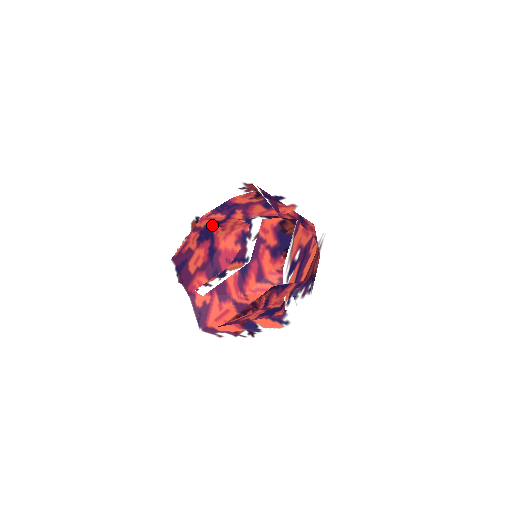
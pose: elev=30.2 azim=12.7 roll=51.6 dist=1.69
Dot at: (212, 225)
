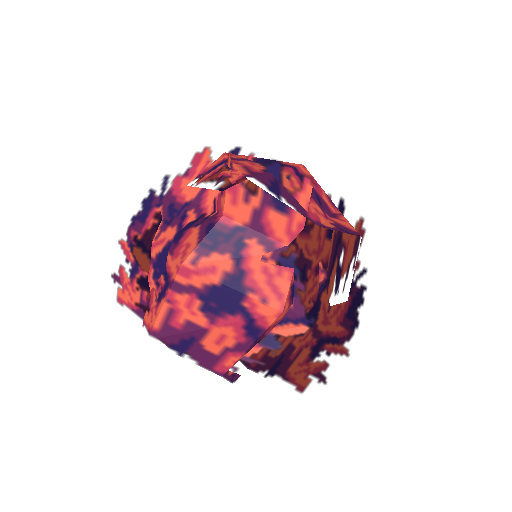
Dot at: (228, 289)
